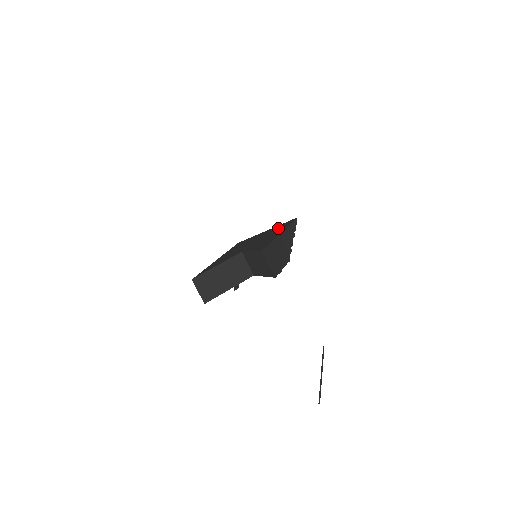
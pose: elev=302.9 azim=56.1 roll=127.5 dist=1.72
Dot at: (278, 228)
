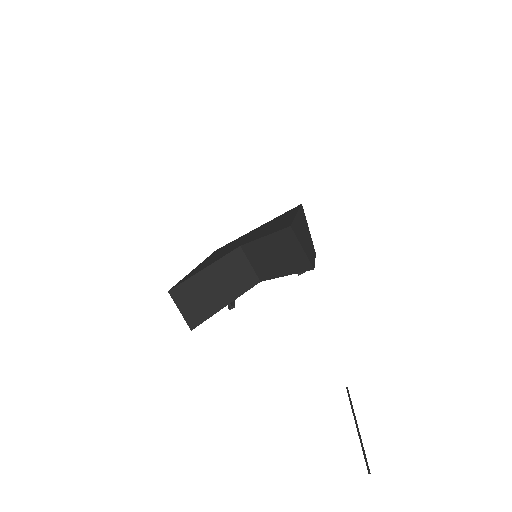
Dot at: (280, 217)
